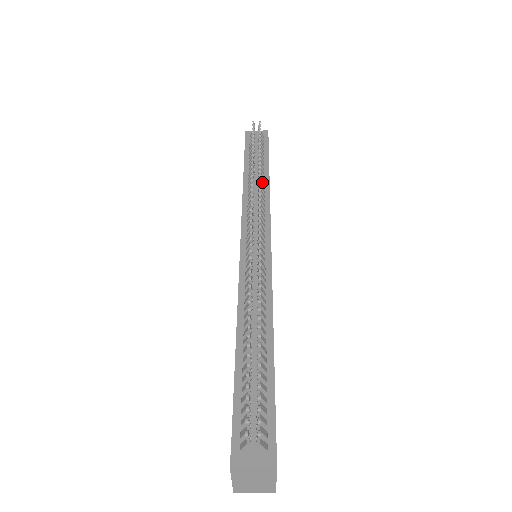
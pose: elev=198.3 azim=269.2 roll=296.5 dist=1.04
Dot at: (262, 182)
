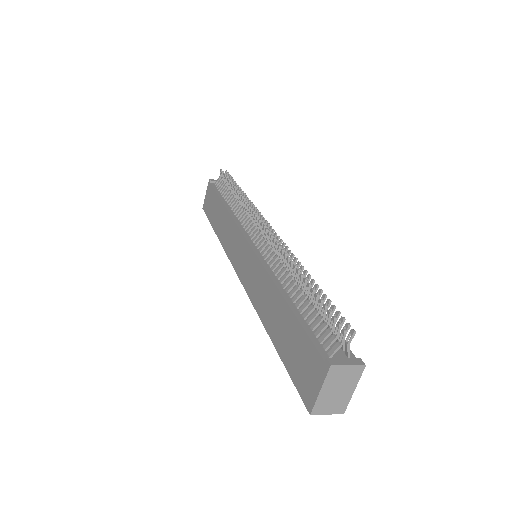
Dot at: occluded
